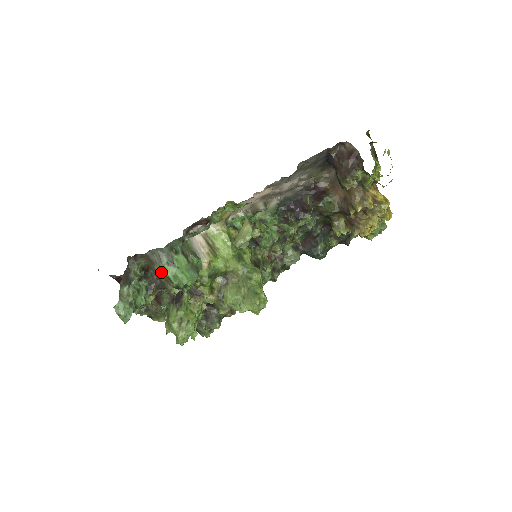
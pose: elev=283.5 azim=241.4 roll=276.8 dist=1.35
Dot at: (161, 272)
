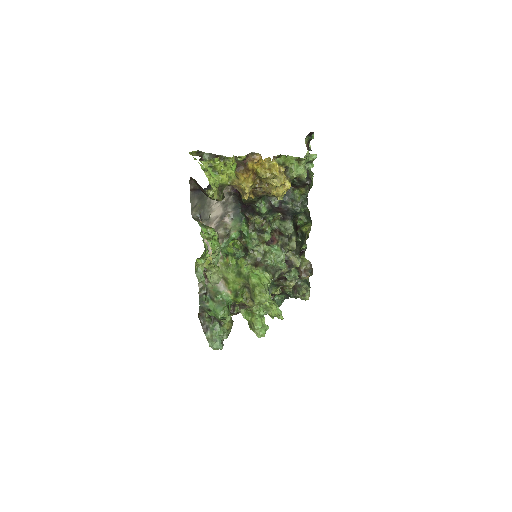
Dot at: occluded
